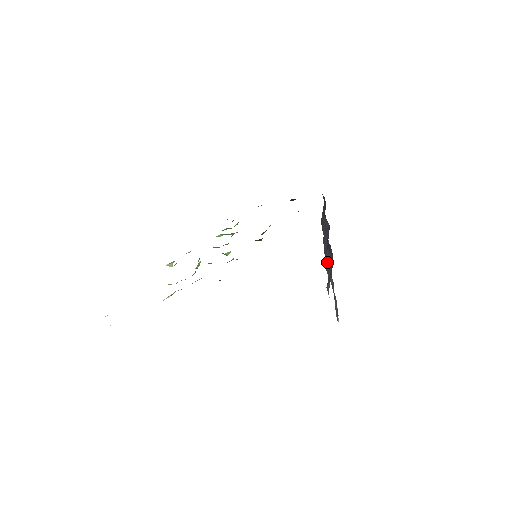
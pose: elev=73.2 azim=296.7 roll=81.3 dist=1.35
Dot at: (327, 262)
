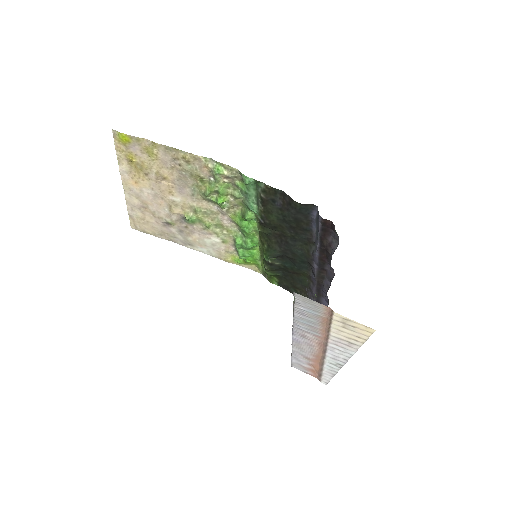
Dot at: occluded
